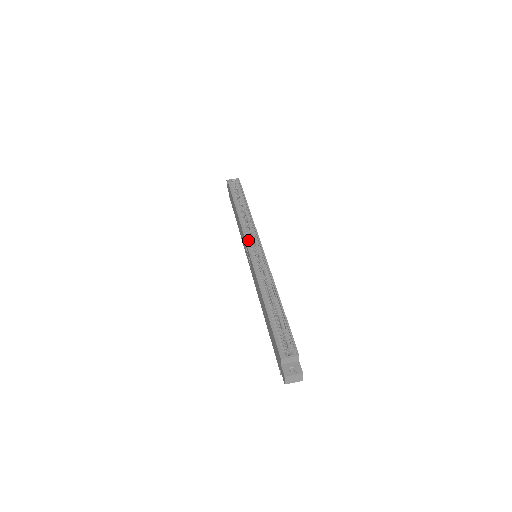
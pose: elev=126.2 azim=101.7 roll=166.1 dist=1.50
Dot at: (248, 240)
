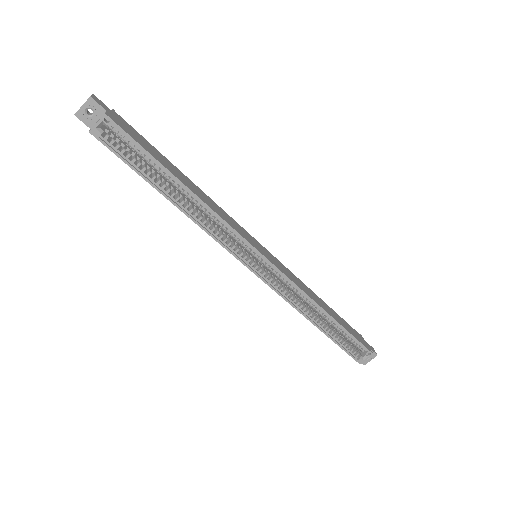
Dot at: (239, 255)
